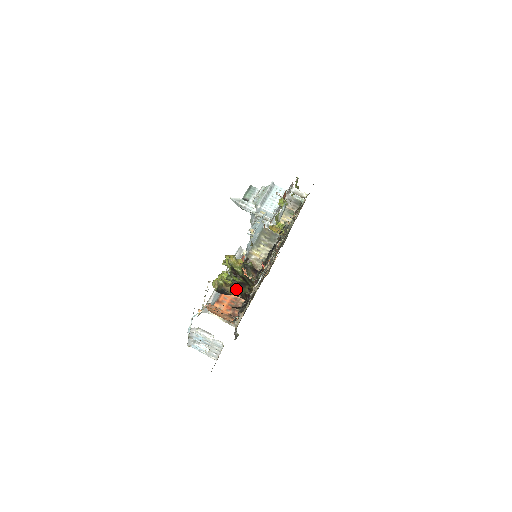
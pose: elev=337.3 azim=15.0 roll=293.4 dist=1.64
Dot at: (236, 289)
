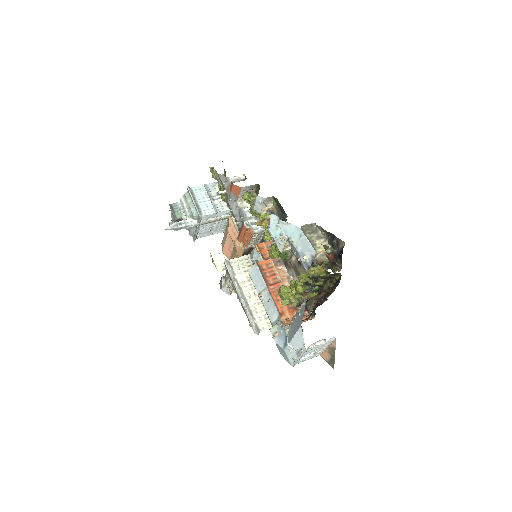
Dot at: (312, 291)
